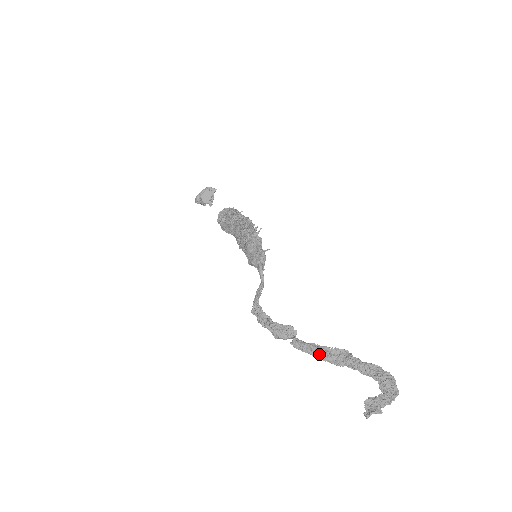
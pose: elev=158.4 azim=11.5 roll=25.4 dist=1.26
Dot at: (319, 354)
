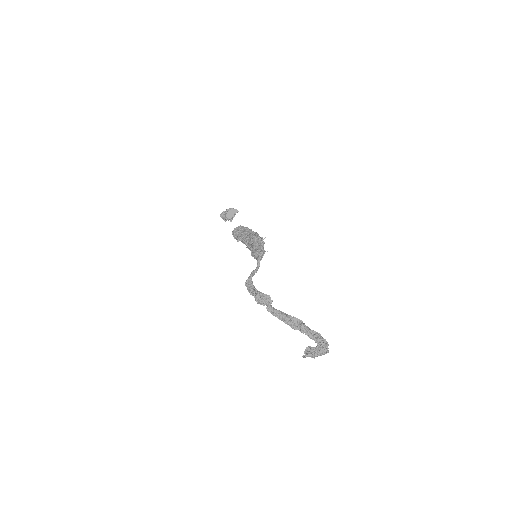
Dot at: (283, 318)
